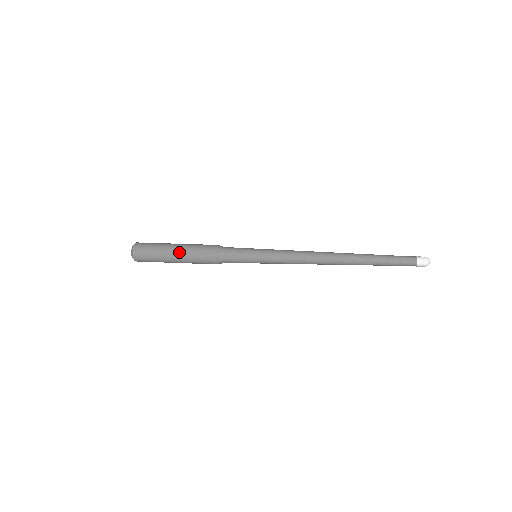
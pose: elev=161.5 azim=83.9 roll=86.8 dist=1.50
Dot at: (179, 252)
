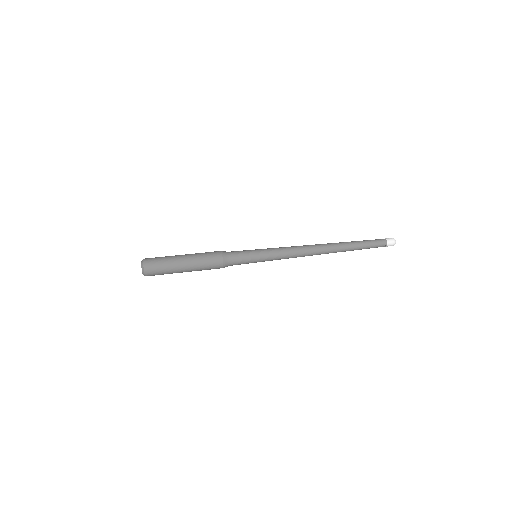
Dot at: (189, 270)
